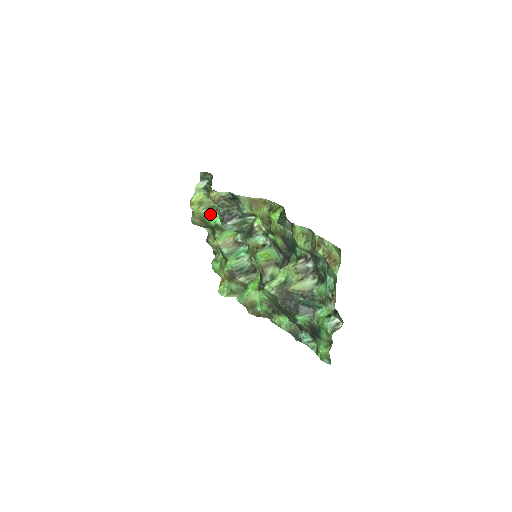
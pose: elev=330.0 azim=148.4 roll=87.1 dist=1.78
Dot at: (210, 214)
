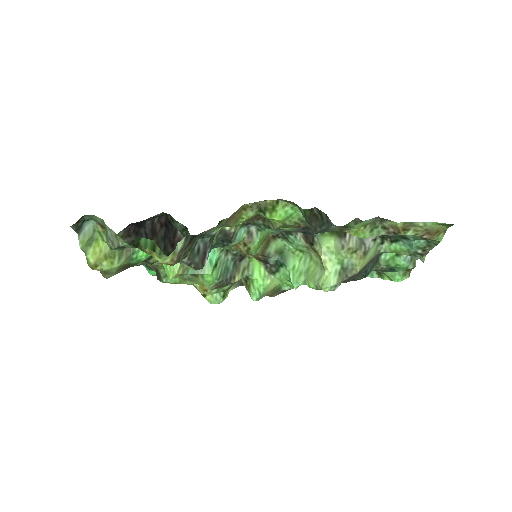
Dot at: (132, 254)
